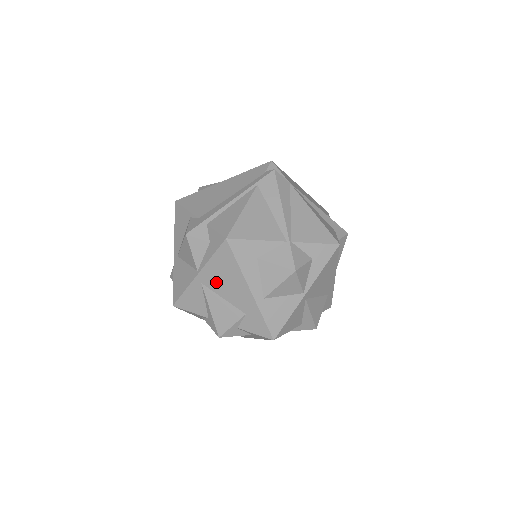
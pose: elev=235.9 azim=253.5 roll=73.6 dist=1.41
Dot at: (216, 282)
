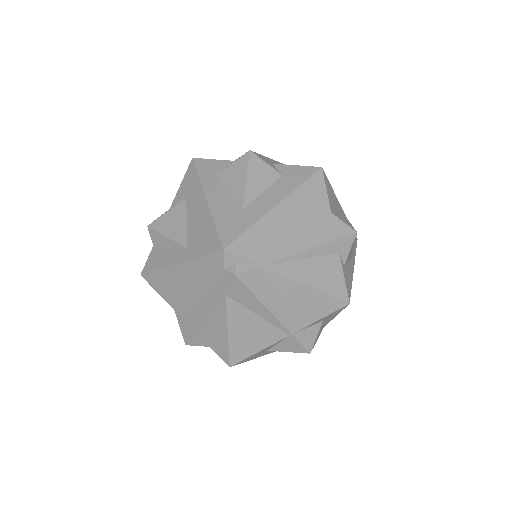
Dot at: occluded
